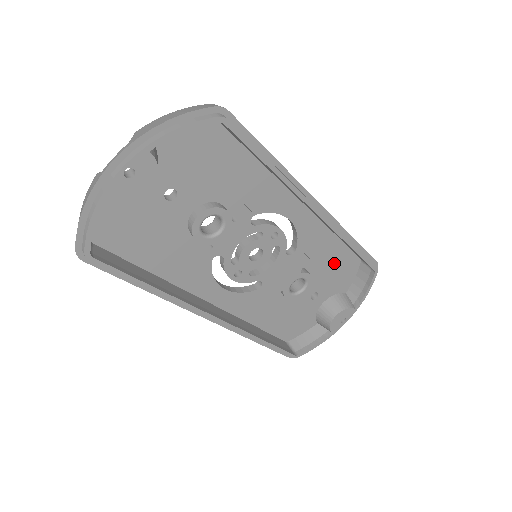
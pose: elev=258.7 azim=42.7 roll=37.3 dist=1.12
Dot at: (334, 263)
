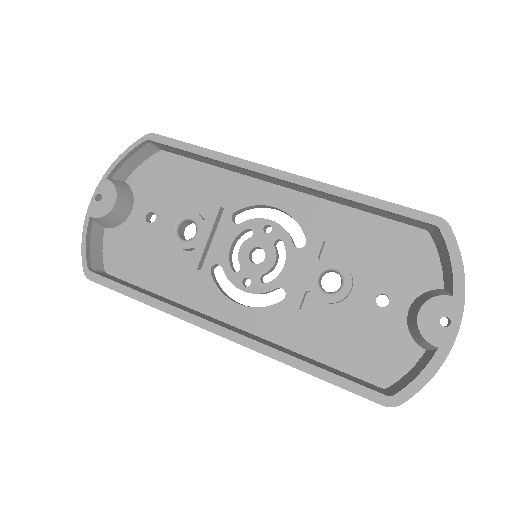
Dot at: (381, 245)
